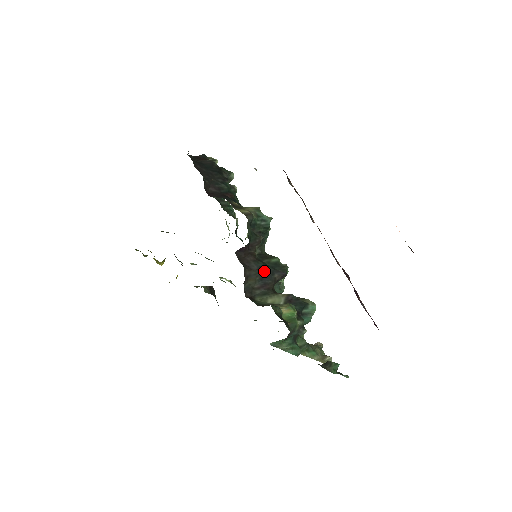
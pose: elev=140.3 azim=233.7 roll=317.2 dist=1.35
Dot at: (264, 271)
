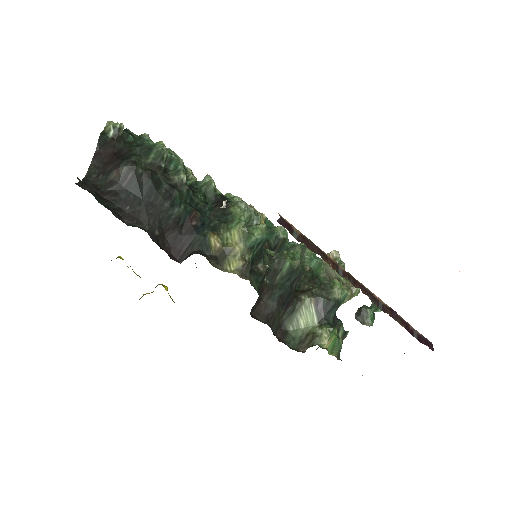
Dot at: (283, 296)
